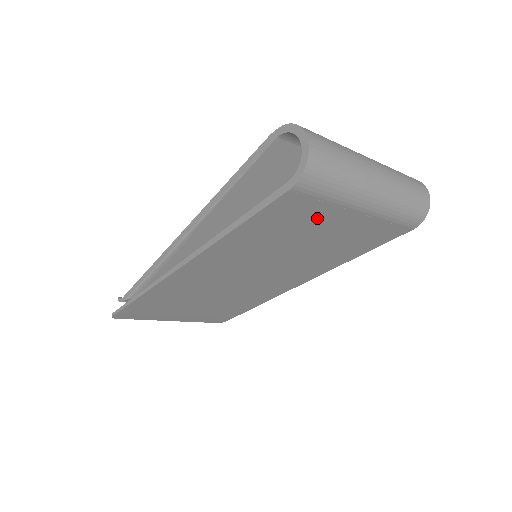
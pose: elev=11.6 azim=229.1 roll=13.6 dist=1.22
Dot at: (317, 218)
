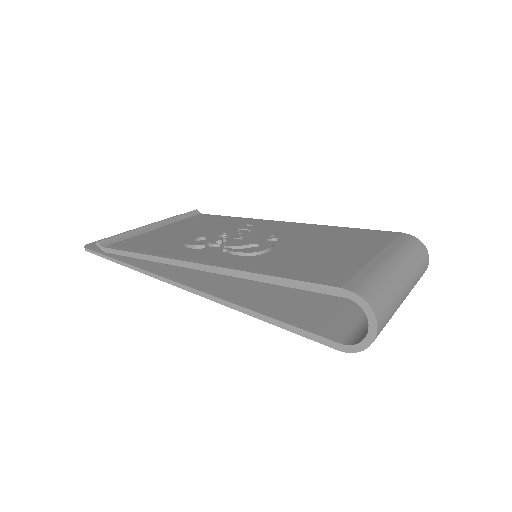
Dot at: occluded
